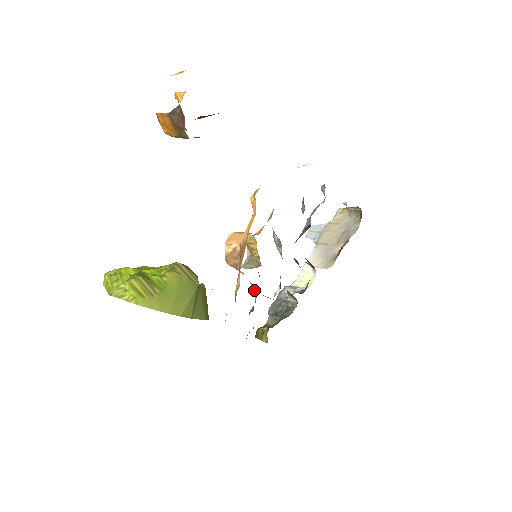
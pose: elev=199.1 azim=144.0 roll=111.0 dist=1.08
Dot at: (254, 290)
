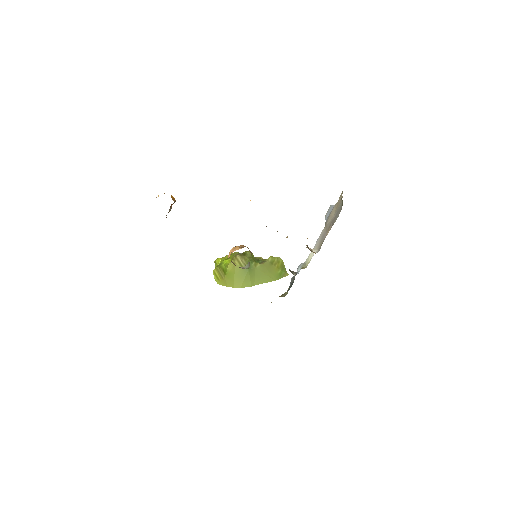
Dot at: occluded
